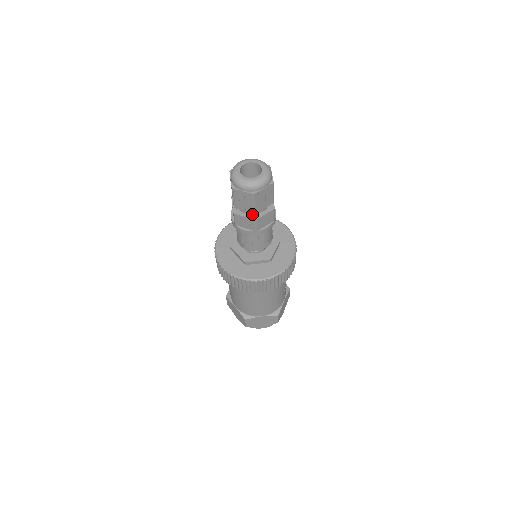
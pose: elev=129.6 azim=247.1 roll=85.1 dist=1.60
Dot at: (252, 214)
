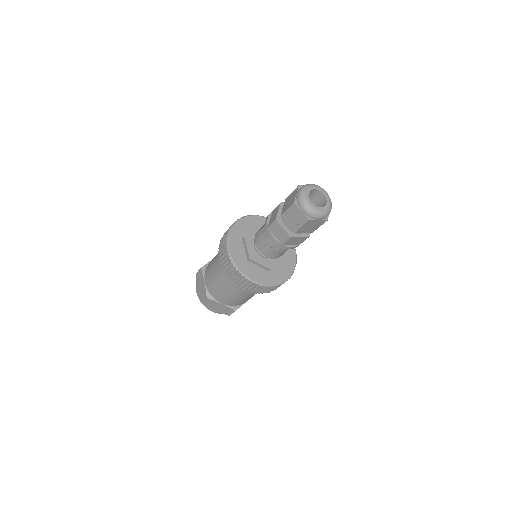
Dot at: (290, 230)
